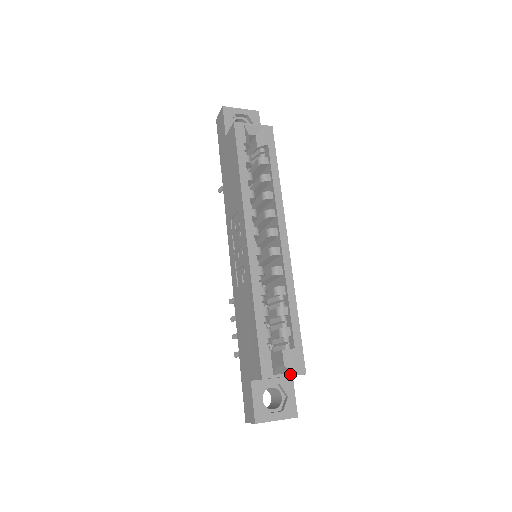
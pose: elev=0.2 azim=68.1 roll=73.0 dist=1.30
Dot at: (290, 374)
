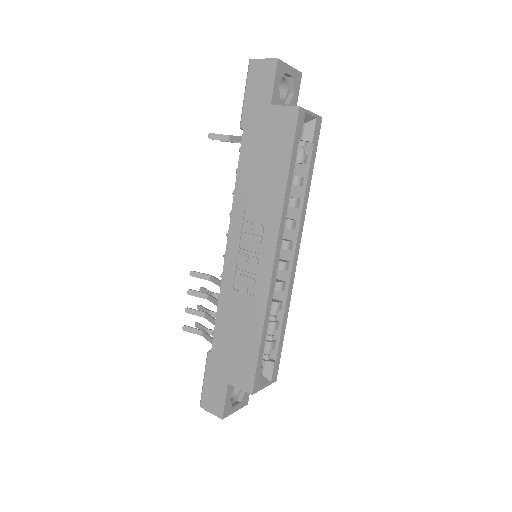
Dot at: (268, 384)
